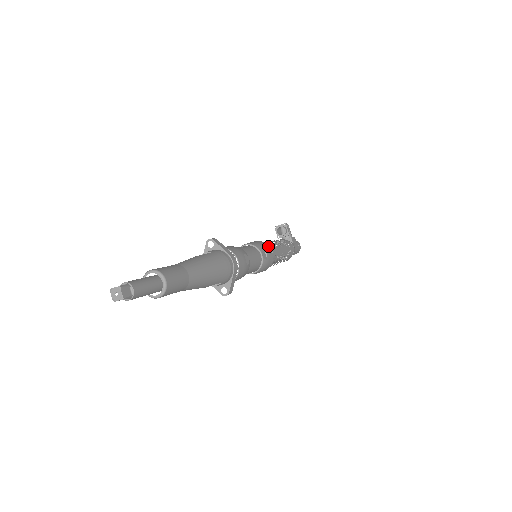
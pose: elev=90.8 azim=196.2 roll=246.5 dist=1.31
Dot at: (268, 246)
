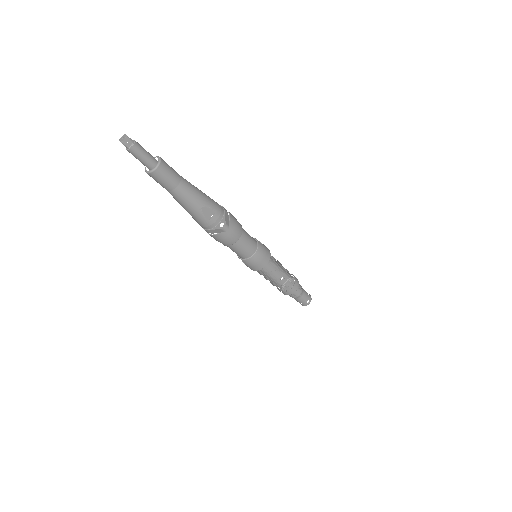
Dot at: occluded
